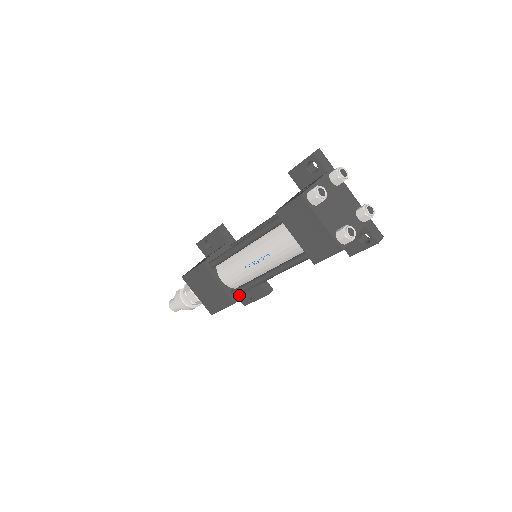
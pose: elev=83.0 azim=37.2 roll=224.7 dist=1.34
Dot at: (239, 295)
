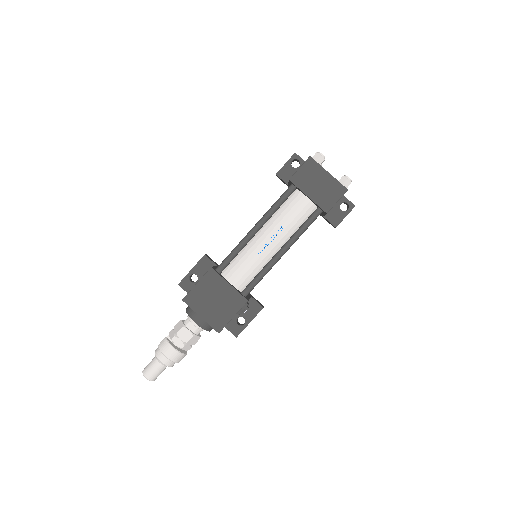
Dot at: (247, 298)
